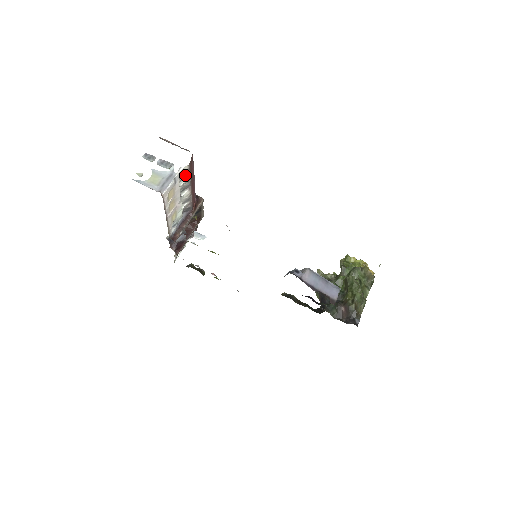
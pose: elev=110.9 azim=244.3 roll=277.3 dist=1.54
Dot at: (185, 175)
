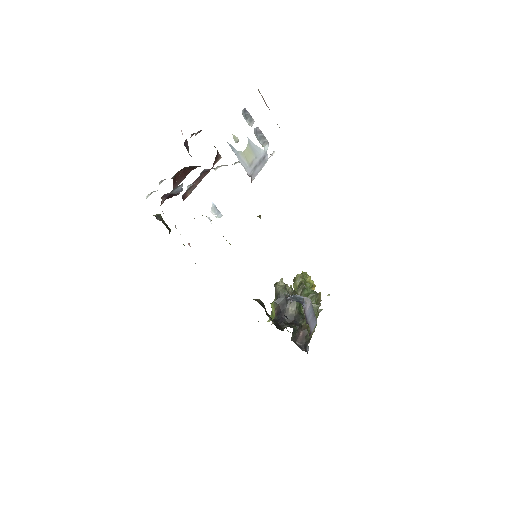
Dot at: occluded
